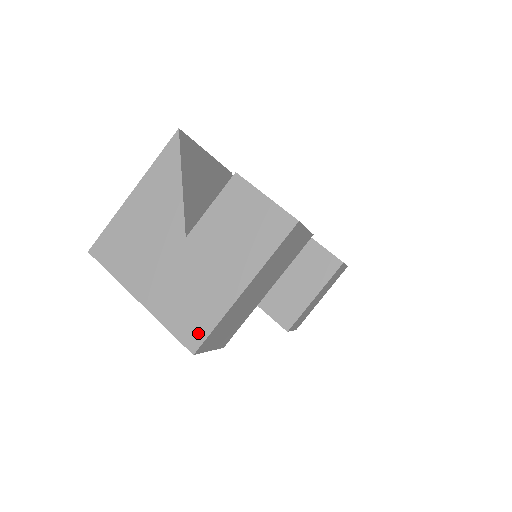
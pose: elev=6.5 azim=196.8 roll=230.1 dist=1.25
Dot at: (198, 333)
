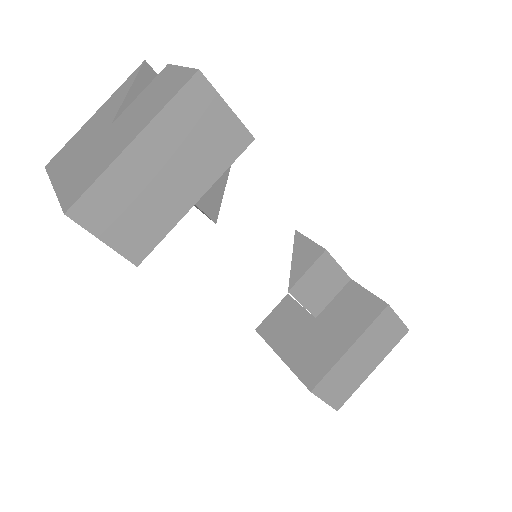
Dot at: (78, 193)
